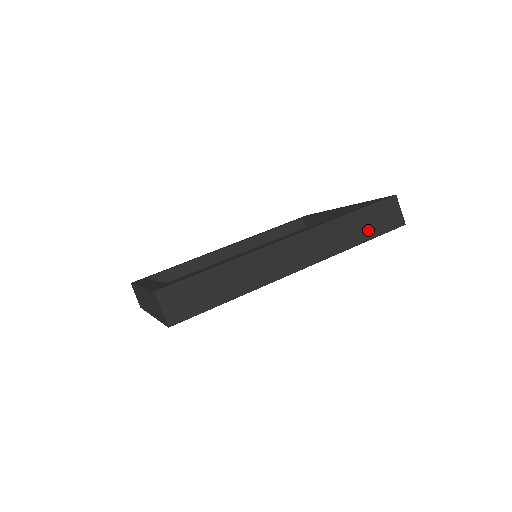
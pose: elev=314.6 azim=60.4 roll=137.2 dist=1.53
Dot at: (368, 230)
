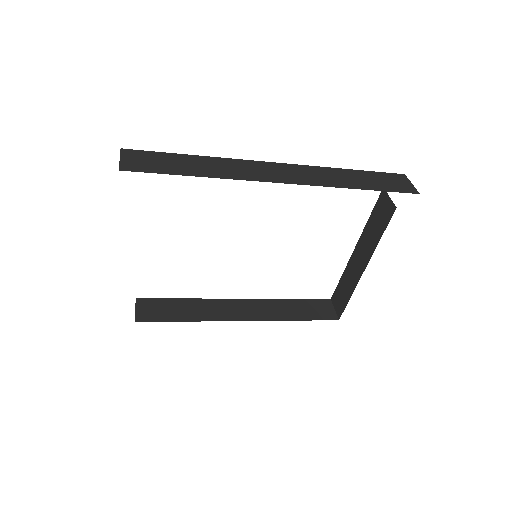
Dot at: (371, 184)
